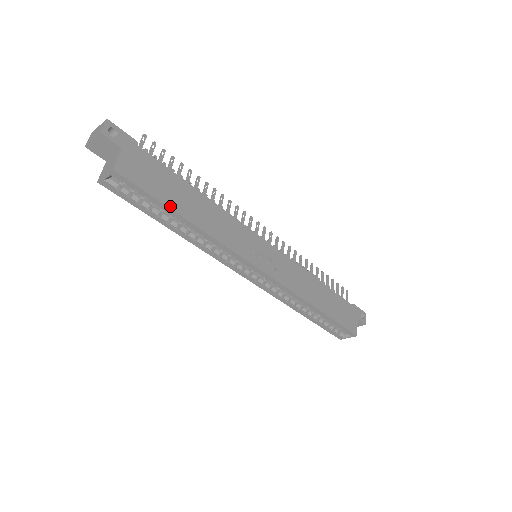
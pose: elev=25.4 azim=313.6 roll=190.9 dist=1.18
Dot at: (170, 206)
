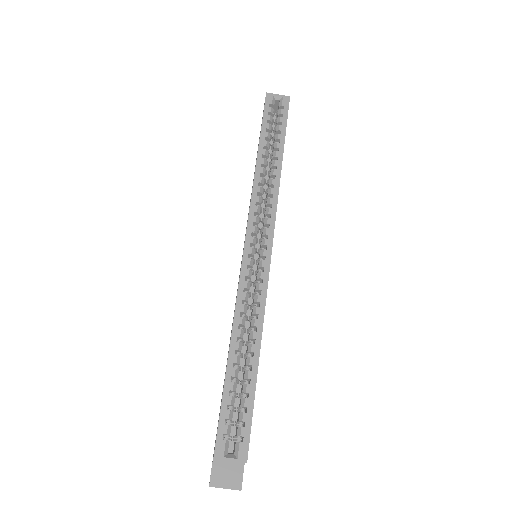
Dot at: (284, 142)
